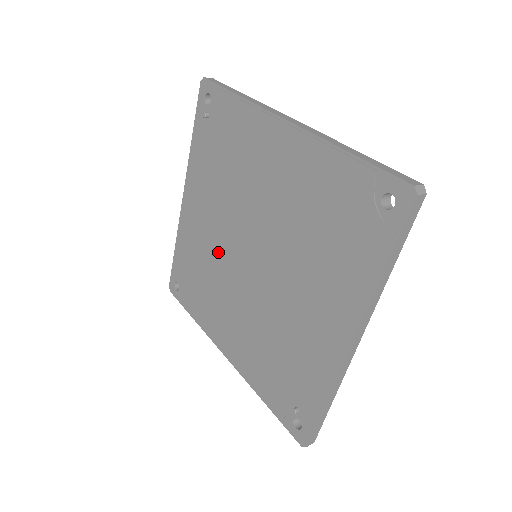
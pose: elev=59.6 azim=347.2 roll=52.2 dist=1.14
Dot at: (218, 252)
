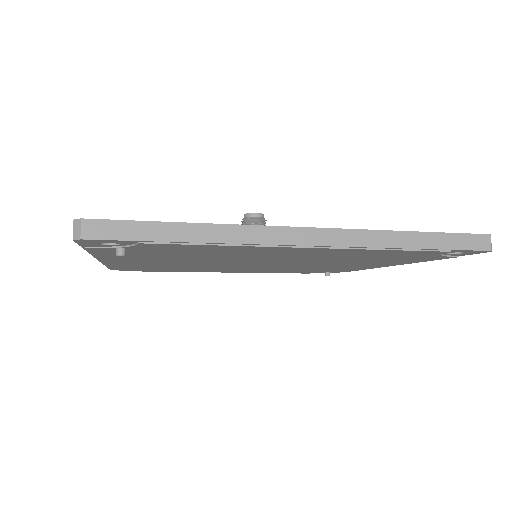
Dot at: occluded
